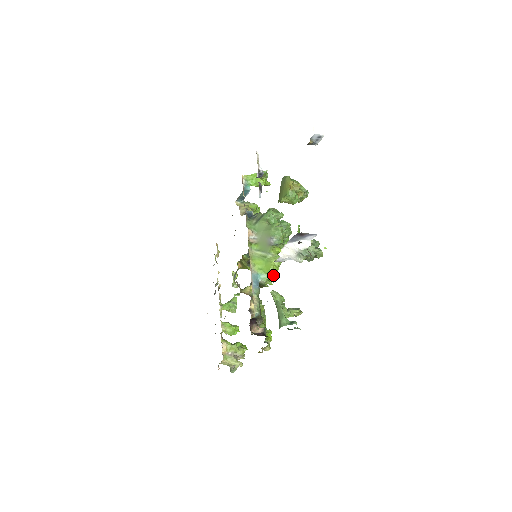
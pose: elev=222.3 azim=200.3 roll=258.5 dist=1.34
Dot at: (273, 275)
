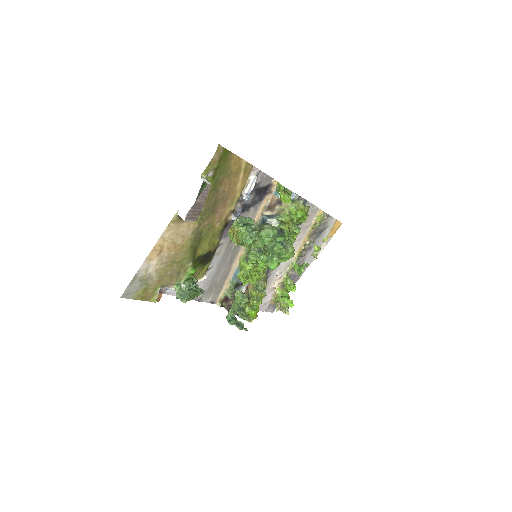
Dot at: (246, 280)
